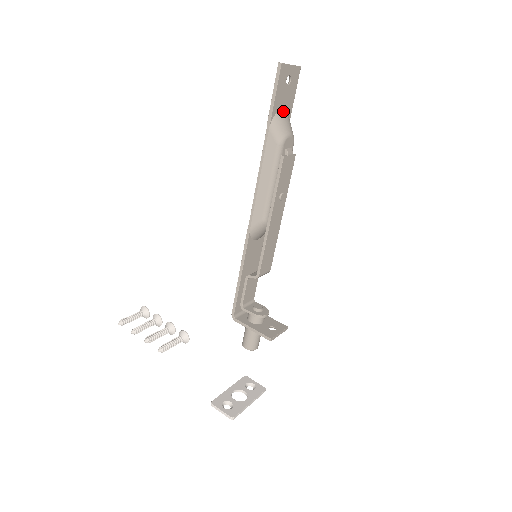
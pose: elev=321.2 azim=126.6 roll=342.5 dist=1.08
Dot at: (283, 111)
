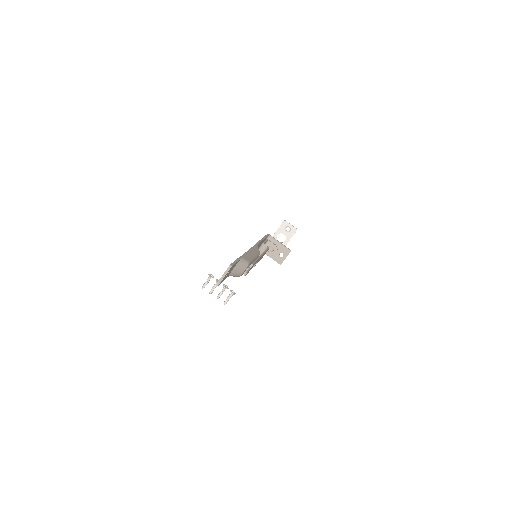
Dot at: (233, 270)
